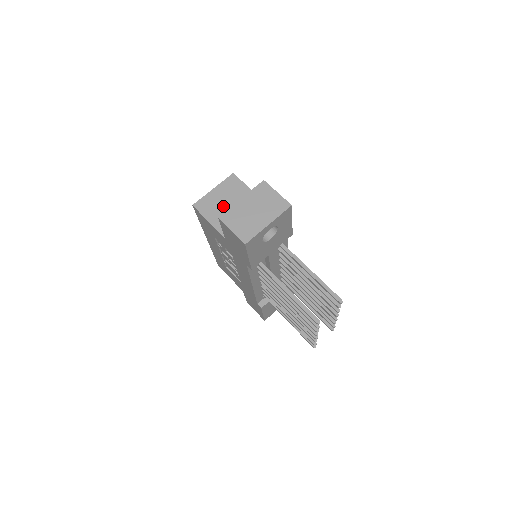
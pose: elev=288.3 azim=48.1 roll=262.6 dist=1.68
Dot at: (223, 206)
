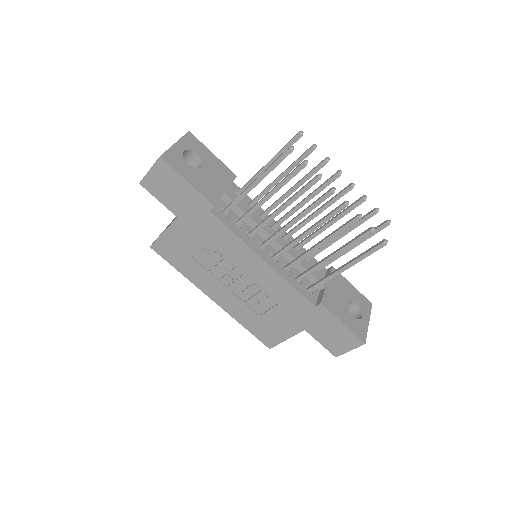
Dot at: occluded
